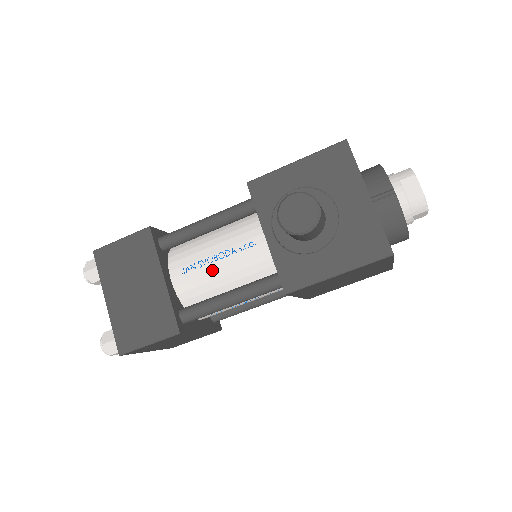
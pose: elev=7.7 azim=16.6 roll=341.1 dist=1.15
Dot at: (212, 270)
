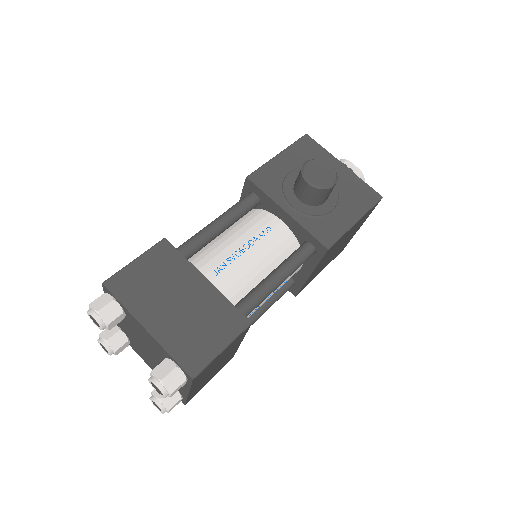
Dot at: (244, 262)
